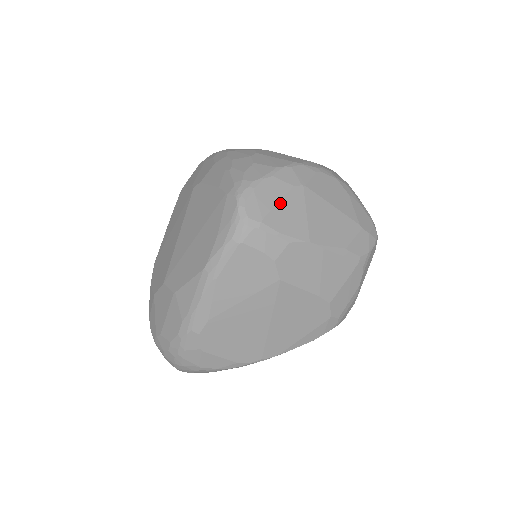
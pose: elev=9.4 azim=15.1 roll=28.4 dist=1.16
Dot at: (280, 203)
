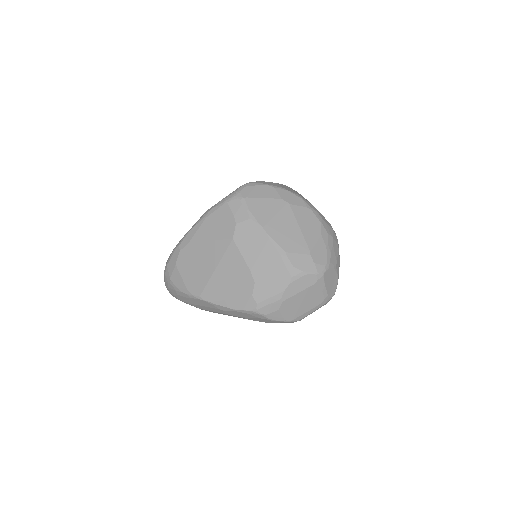
Dot at: (264, 199)
